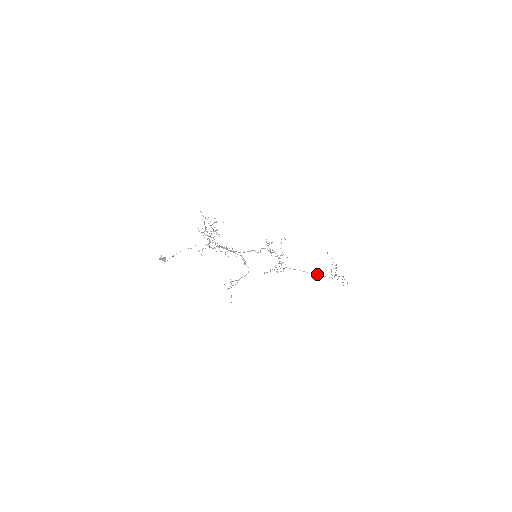
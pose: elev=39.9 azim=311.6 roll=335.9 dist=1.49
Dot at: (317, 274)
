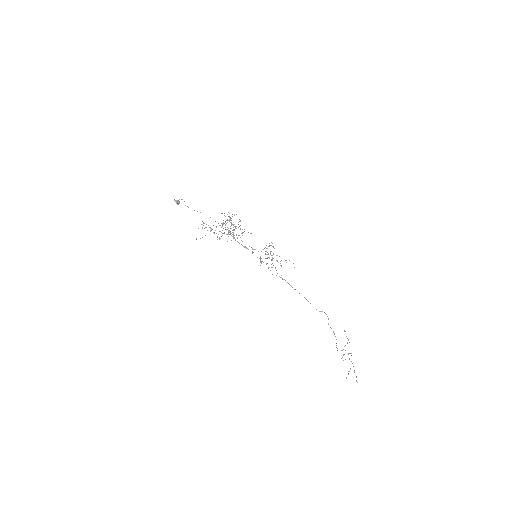
Dot at: occluded
